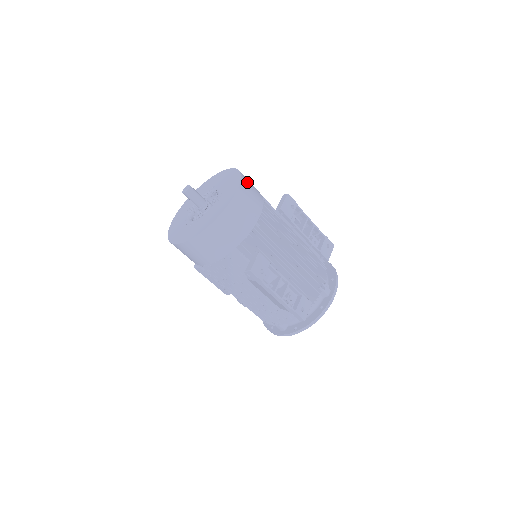
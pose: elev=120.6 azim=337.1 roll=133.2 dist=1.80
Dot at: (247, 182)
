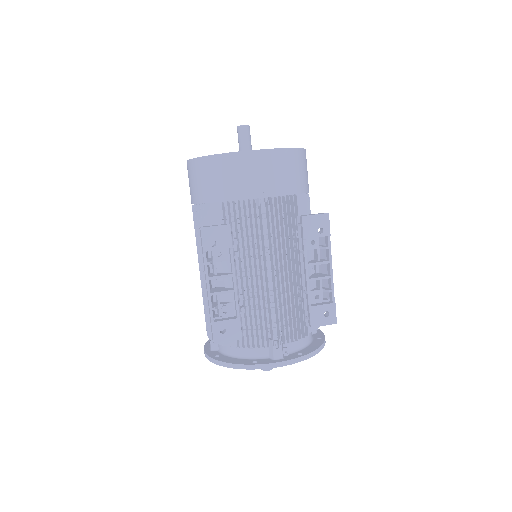
Dot at: (294, 161)
